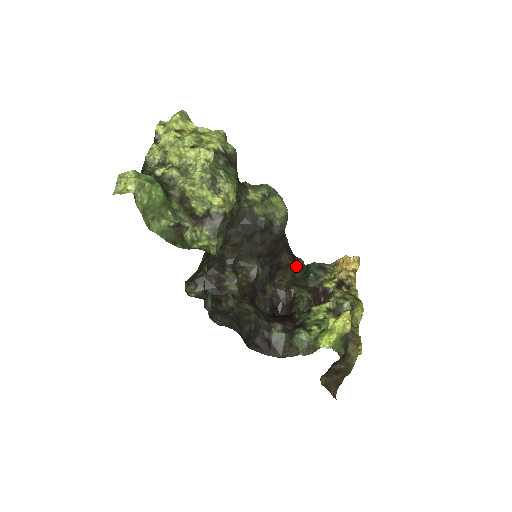
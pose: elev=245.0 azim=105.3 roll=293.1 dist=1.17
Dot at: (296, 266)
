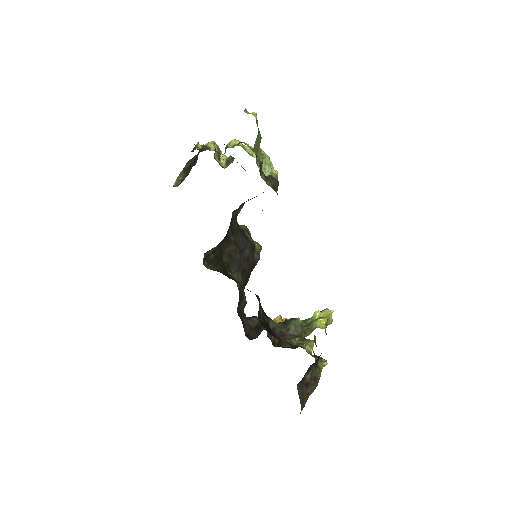
Dot at: occluded
